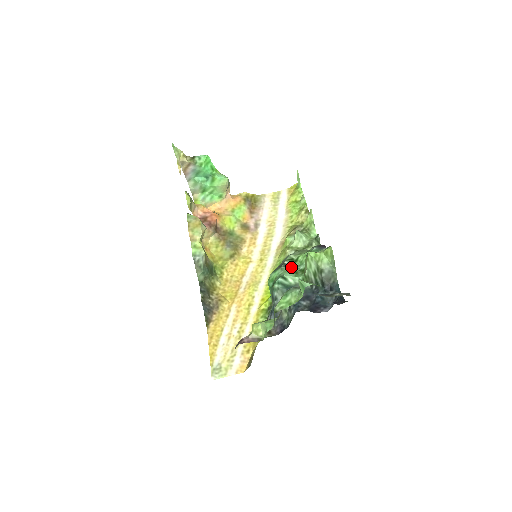
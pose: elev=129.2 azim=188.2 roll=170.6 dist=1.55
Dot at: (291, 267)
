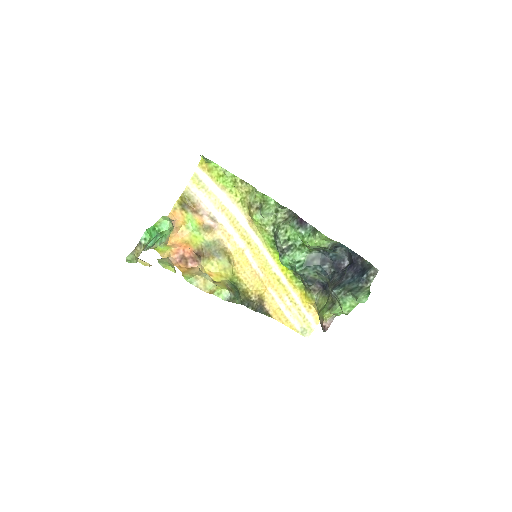
Dot at: (290, 247)
